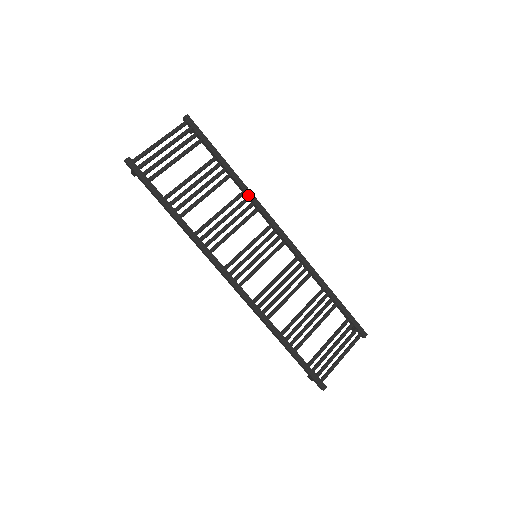
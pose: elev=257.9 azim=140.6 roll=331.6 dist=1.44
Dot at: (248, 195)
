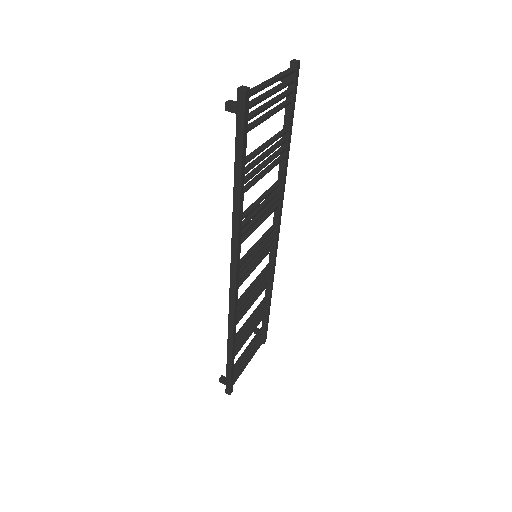
Dot at: (283, 187)
